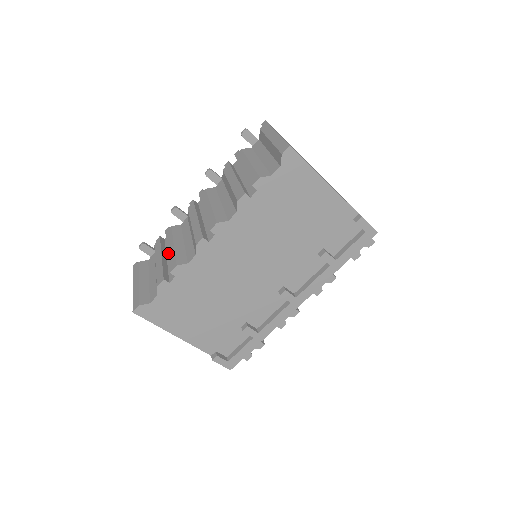
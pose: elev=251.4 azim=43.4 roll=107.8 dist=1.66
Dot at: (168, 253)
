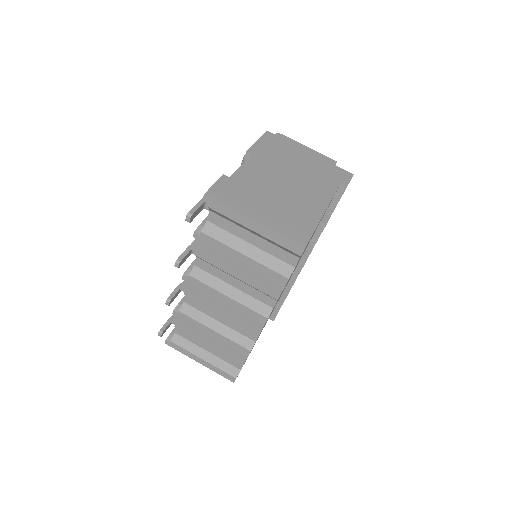
Dot at: occluded
